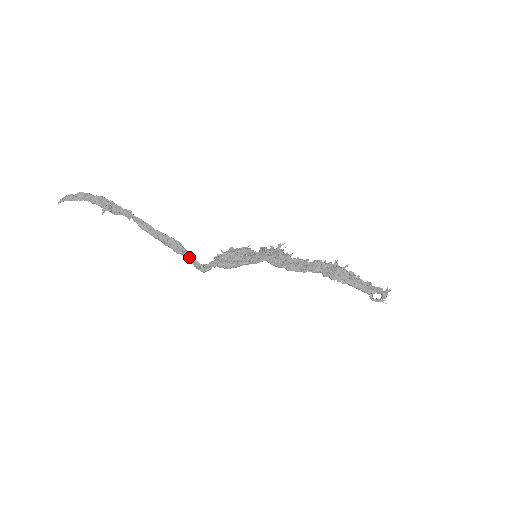
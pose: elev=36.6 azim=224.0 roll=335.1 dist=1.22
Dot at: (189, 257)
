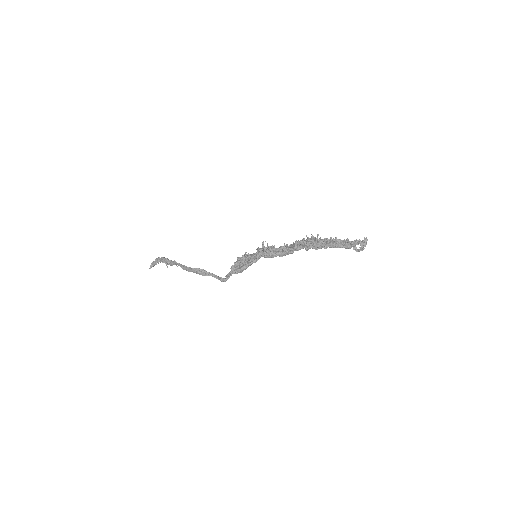
Dot at: (213, 276)
